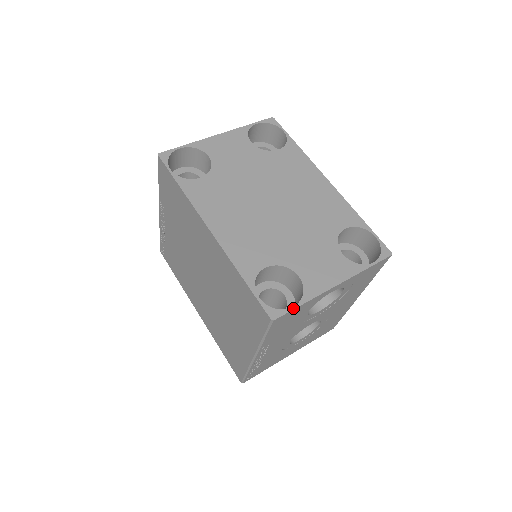
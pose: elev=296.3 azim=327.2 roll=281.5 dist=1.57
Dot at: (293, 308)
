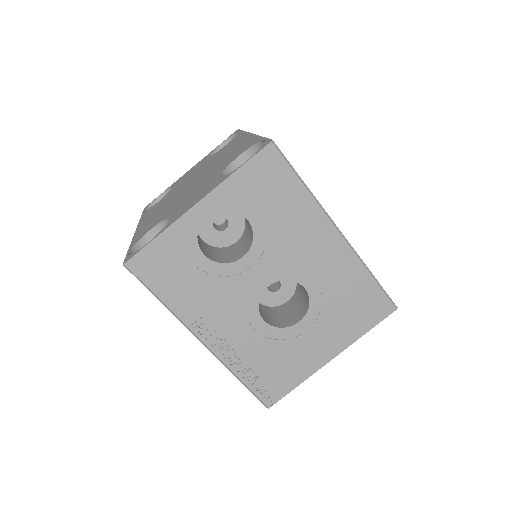
Dot at: (145, 245)
